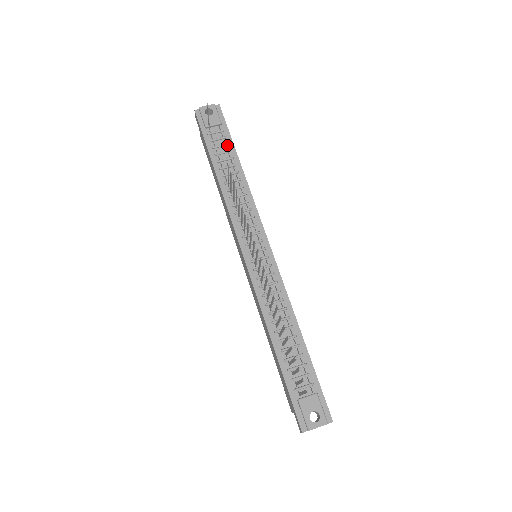
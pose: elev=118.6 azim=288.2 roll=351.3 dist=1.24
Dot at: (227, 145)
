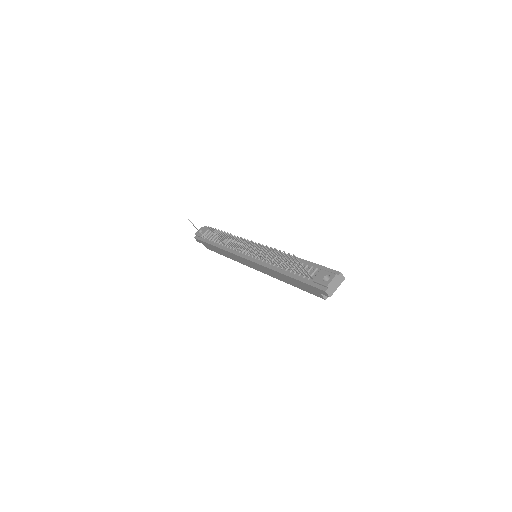
Dot at: (216, 234)
